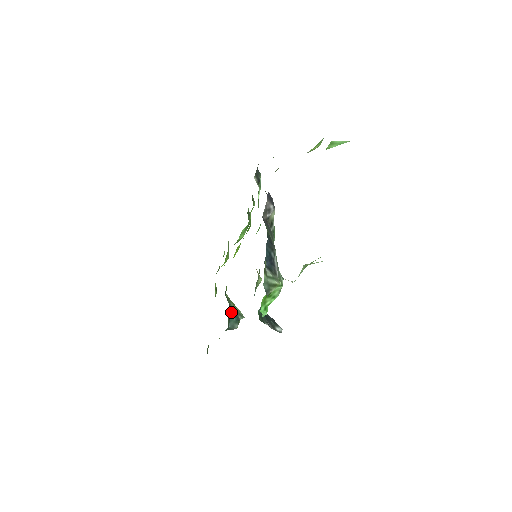
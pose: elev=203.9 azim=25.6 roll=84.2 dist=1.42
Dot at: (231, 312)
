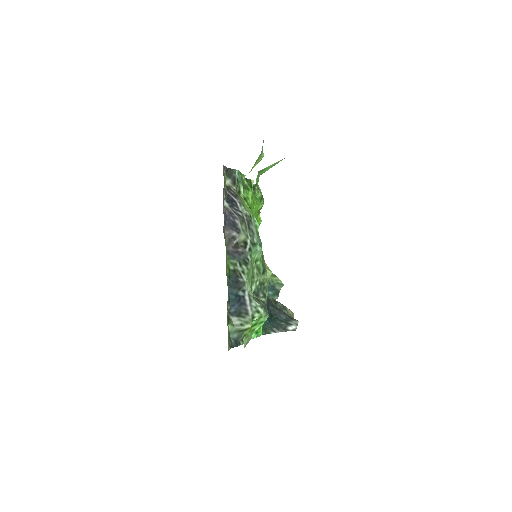
Dot at: occluded
